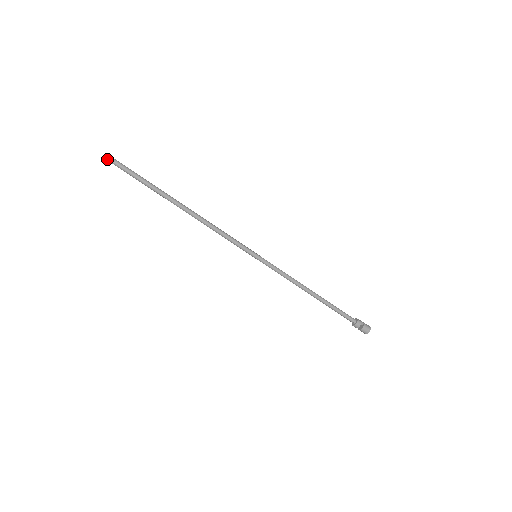
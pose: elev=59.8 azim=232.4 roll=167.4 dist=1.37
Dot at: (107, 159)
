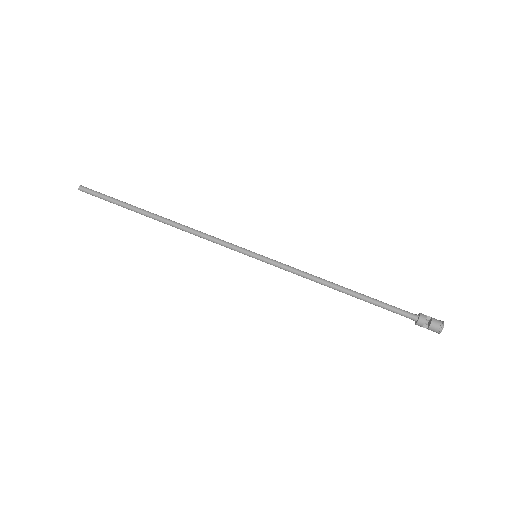
Dot at: (81, 188)
